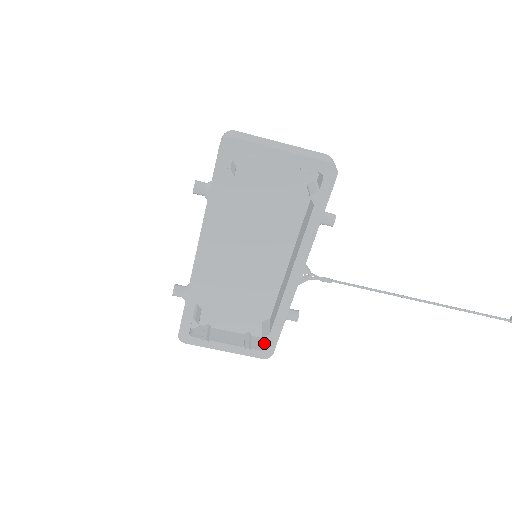
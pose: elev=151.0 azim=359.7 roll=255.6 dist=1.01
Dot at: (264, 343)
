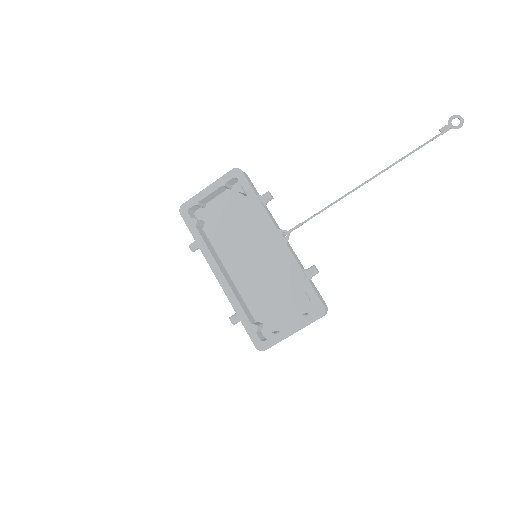
Dot at: occluded
